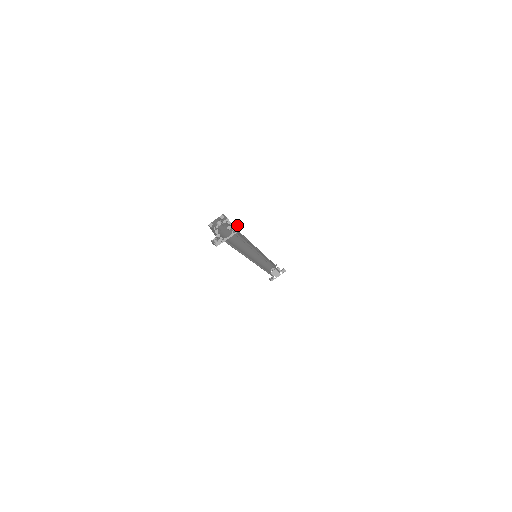
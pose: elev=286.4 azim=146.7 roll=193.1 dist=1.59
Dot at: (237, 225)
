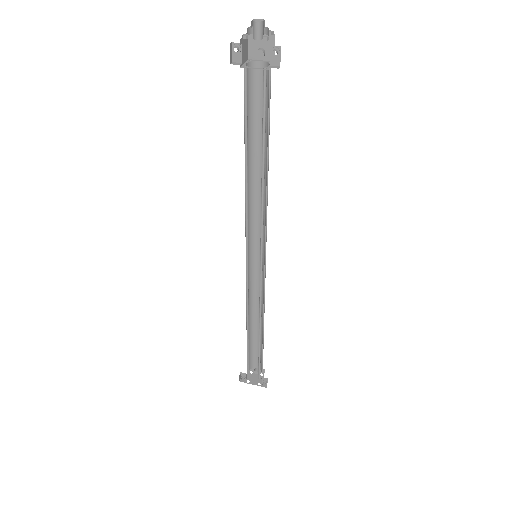
Dot at: (277, 51)
